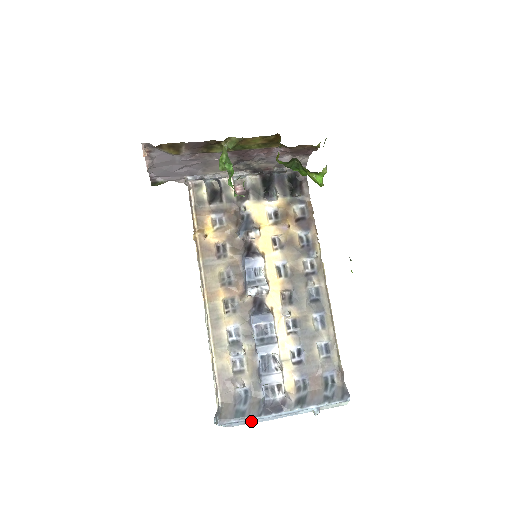
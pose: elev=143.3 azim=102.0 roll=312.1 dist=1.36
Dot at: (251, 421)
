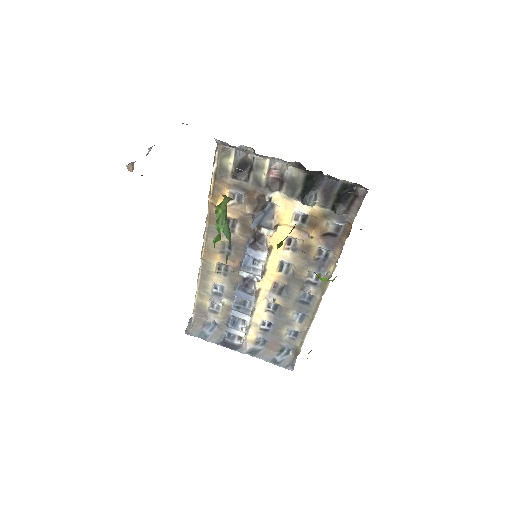
Dot at: occluded
